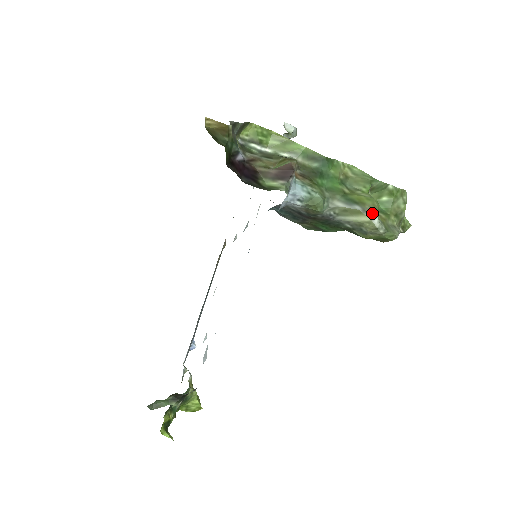
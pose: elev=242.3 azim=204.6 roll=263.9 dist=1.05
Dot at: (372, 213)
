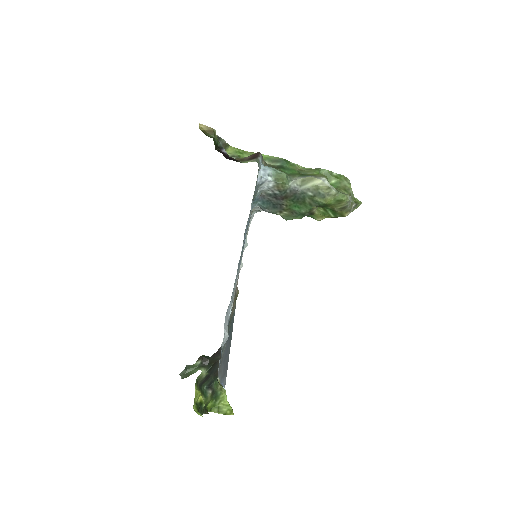
Dot at: (322, 177)
